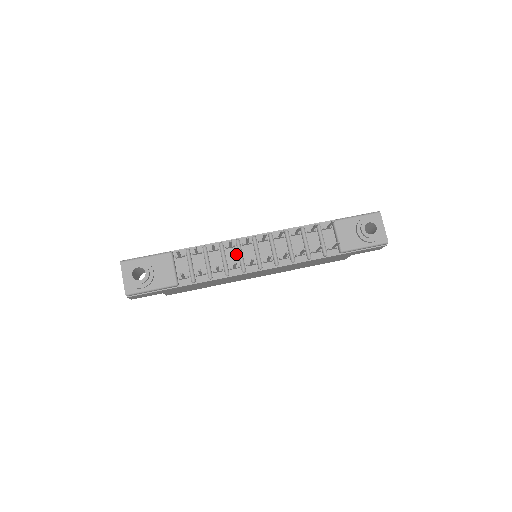
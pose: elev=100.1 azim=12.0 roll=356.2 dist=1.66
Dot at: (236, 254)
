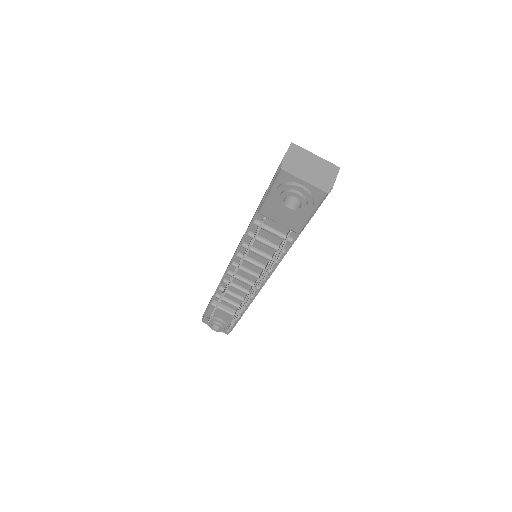
Dot at: (240, 280)
